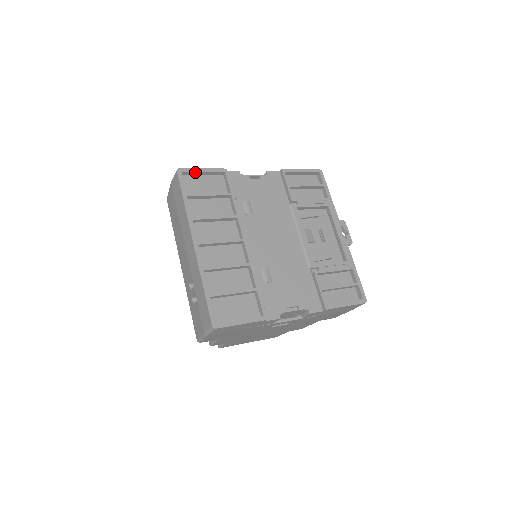
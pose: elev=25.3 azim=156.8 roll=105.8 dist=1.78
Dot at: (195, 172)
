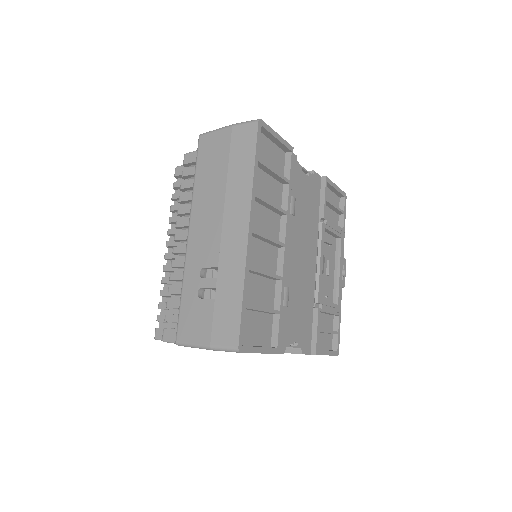
Dot at: (271, 134)
